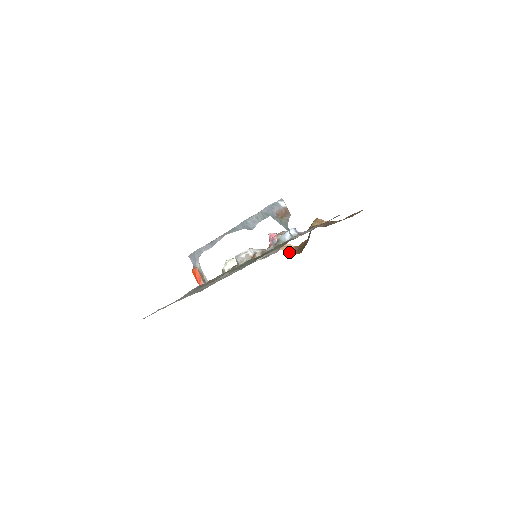
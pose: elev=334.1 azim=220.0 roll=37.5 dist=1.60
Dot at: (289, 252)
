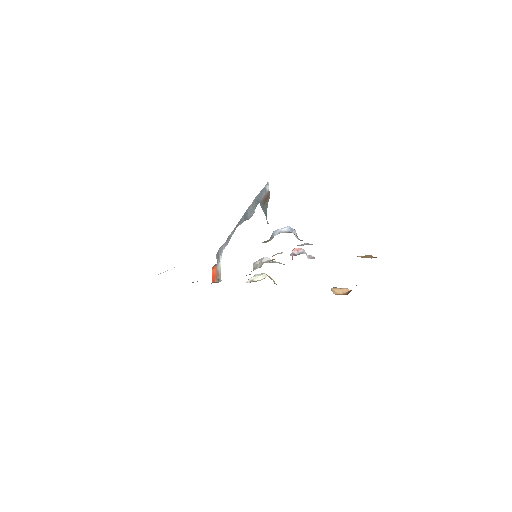
Dot at: (338, 293)
